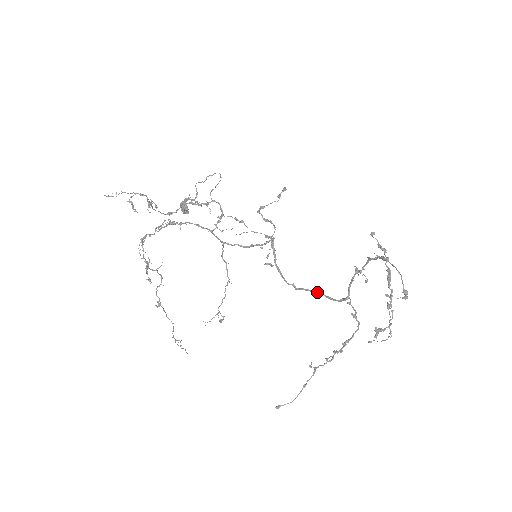
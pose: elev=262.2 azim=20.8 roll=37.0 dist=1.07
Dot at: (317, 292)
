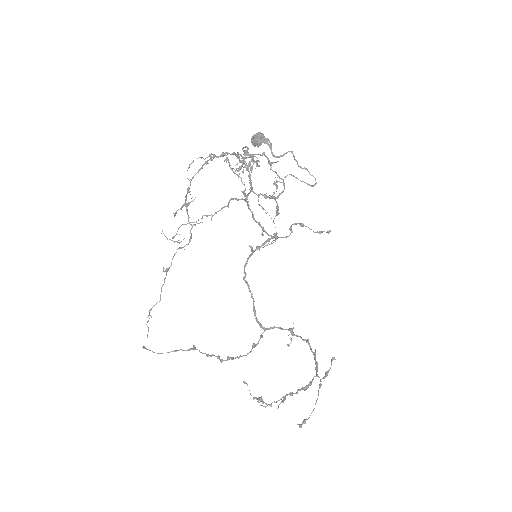
Dot at: (253, 298)
